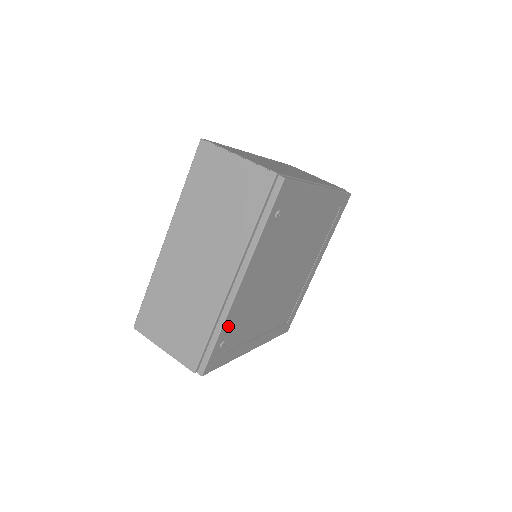
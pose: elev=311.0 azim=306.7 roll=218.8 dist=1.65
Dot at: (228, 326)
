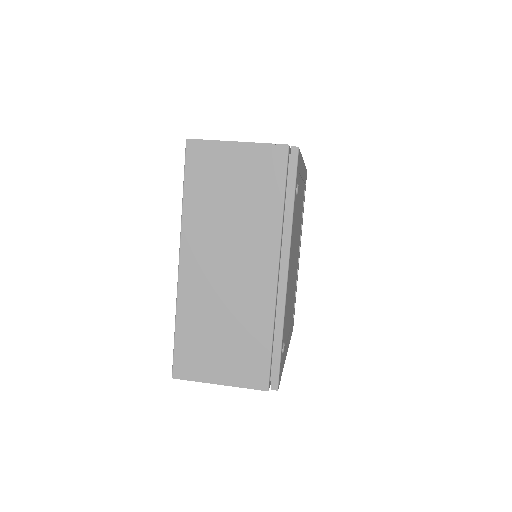
Dot at: (284, 325)
